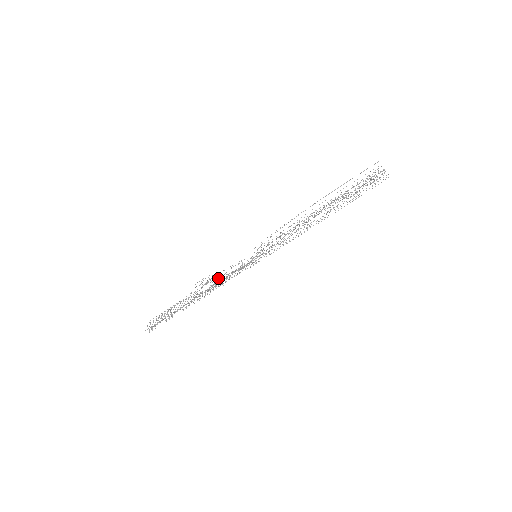
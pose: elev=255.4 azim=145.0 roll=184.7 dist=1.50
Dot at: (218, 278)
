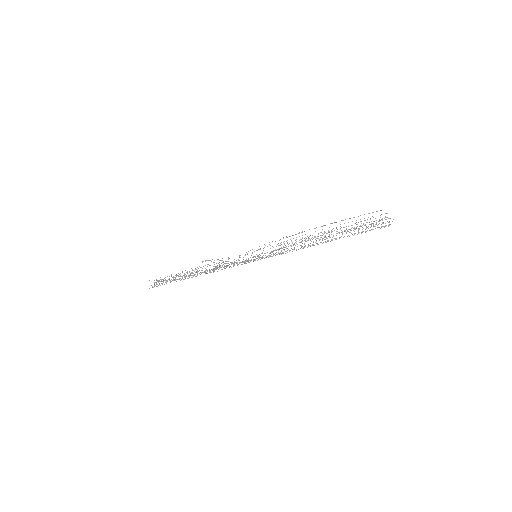
Dot at: occluded
